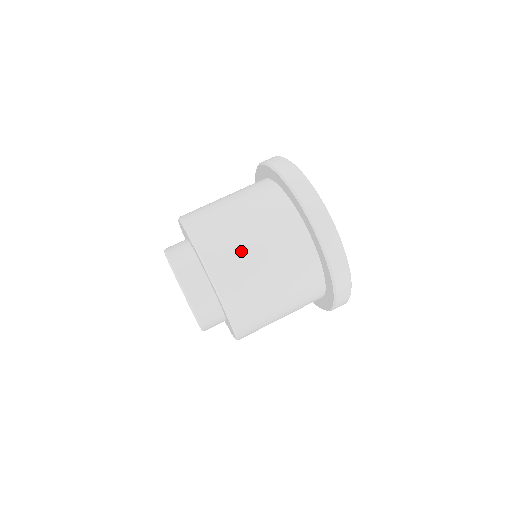
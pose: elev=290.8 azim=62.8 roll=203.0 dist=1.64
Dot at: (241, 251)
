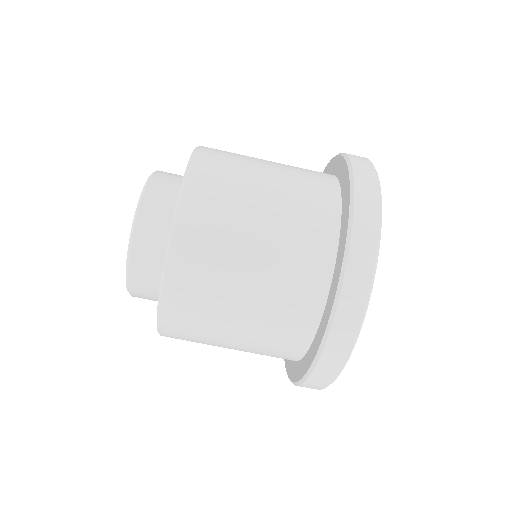
Dot at: (209, 342)
